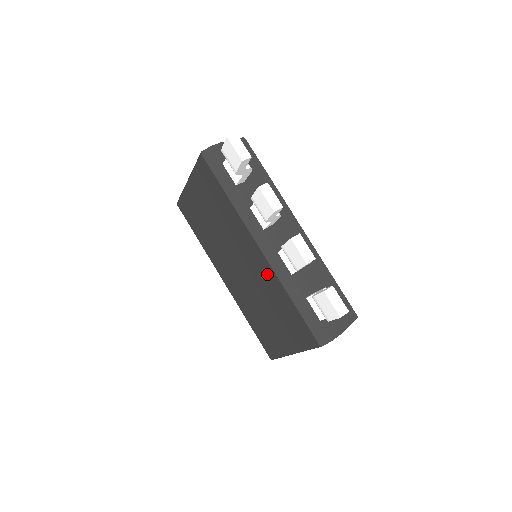
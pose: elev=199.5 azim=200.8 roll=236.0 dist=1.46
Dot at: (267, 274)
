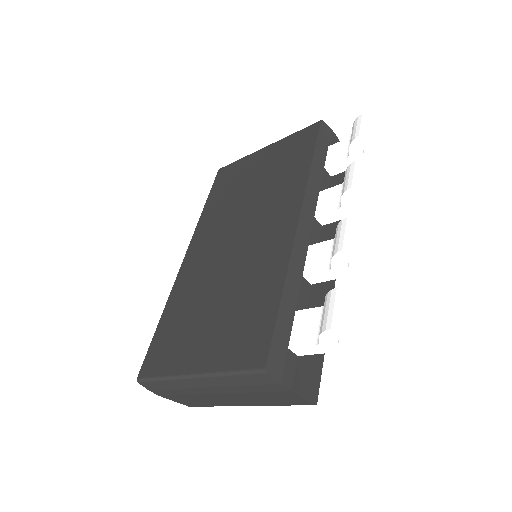
Dot at: (275, 253)
